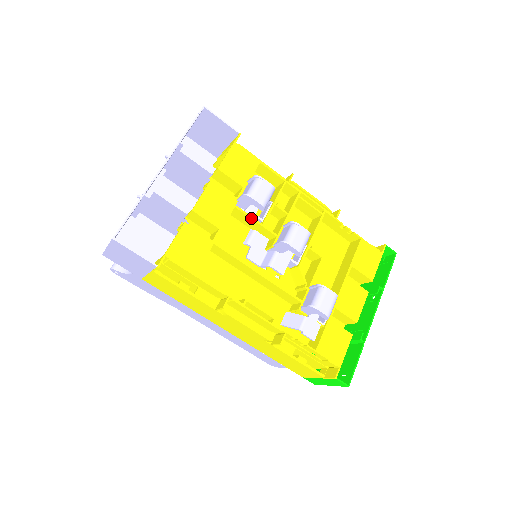
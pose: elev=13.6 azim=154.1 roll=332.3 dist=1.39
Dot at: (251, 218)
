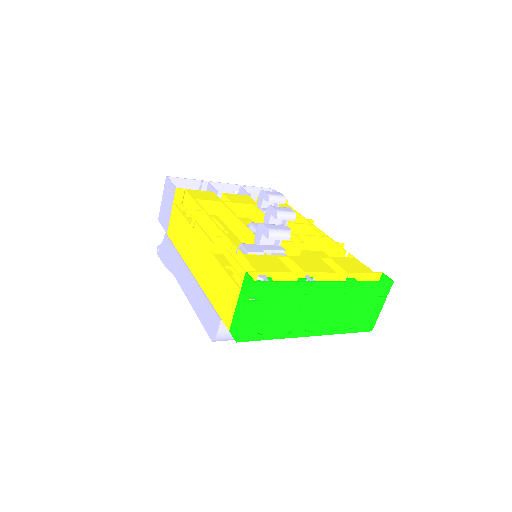
Dot at: (260, 210)
